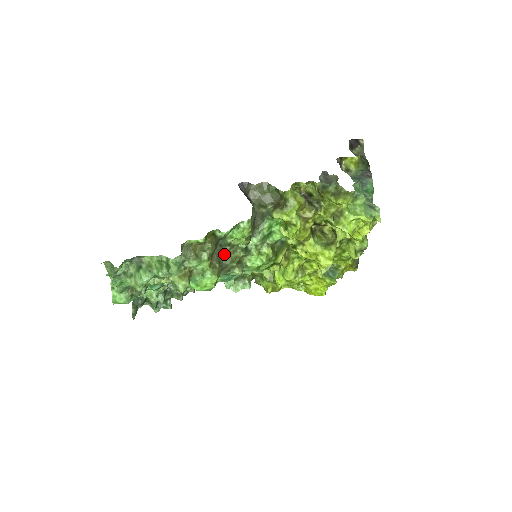
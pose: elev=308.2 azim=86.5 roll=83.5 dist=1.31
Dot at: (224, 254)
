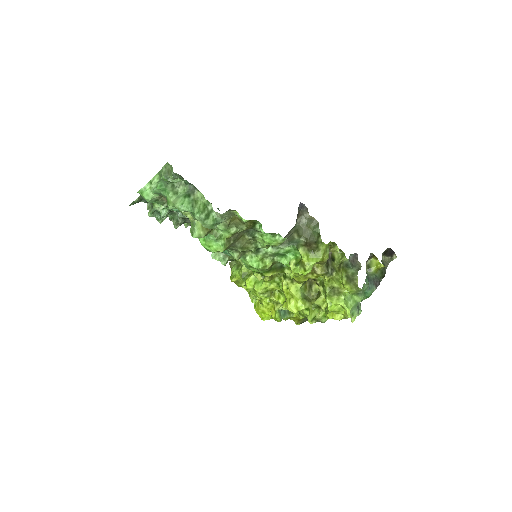
Dot at: (243, 238)
